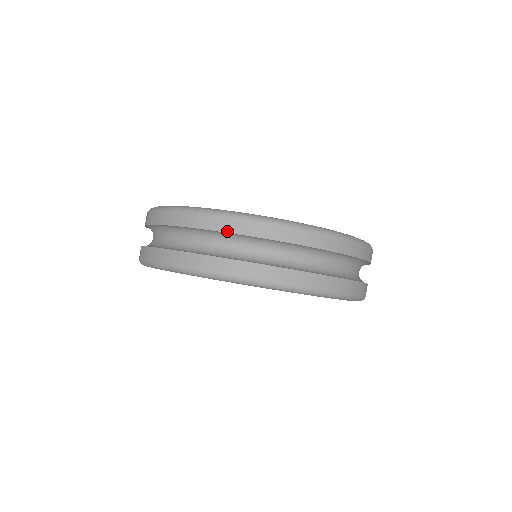
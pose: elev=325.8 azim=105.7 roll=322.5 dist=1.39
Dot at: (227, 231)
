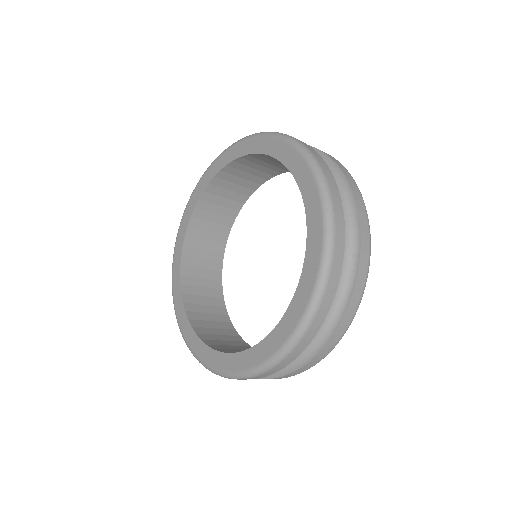
Dot at: occluded
